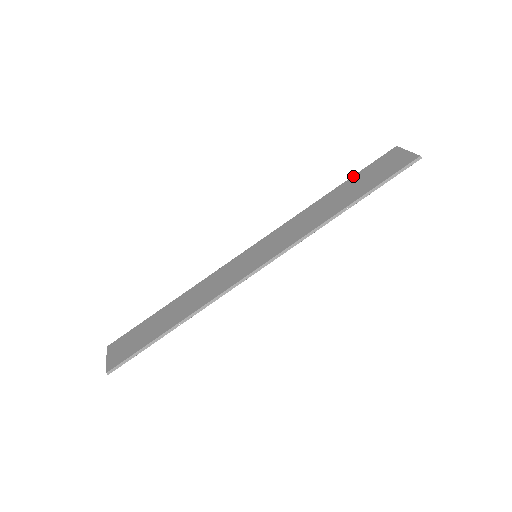
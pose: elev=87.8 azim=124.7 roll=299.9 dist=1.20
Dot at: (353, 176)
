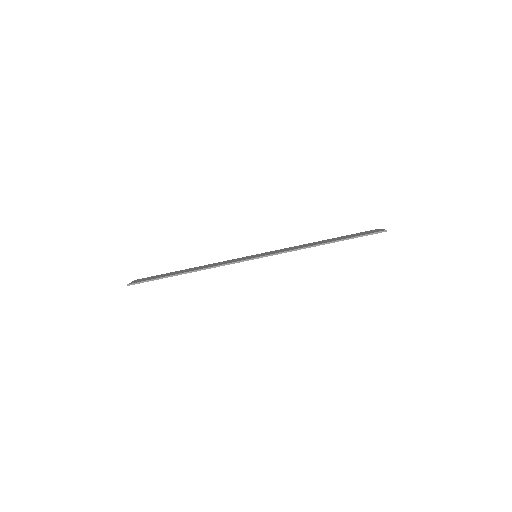
Dot at: (342, 236)
